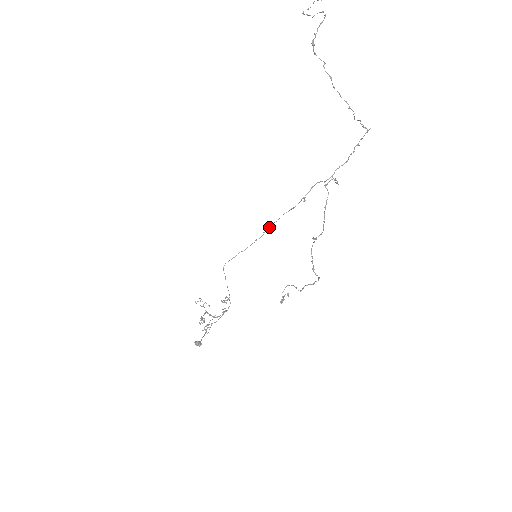
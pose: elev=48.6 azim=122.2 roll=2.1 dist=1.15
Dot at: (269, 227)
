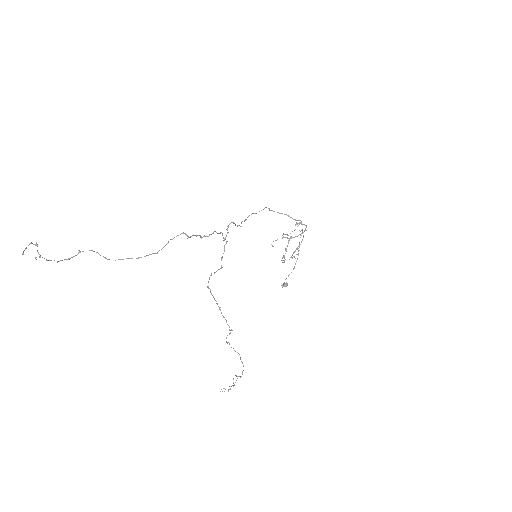
Dot at: (255, 213)
